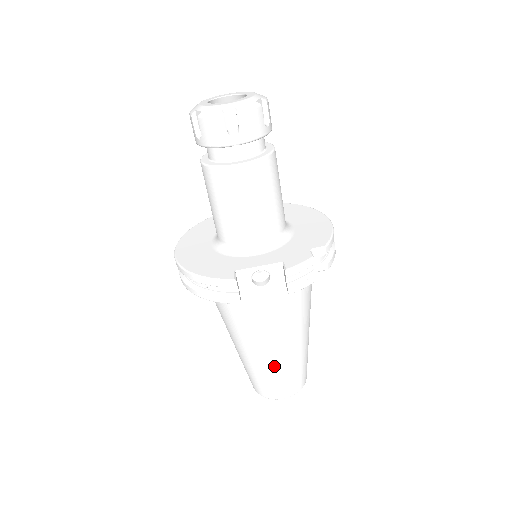
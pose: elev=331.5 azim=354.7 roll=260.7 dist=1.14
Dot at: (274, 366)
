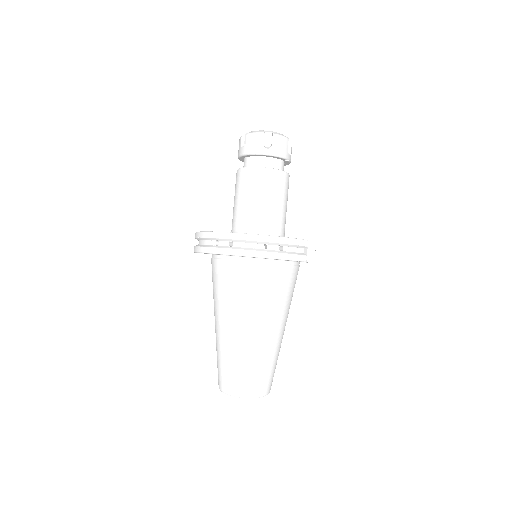
Dot at: (277, 349)
